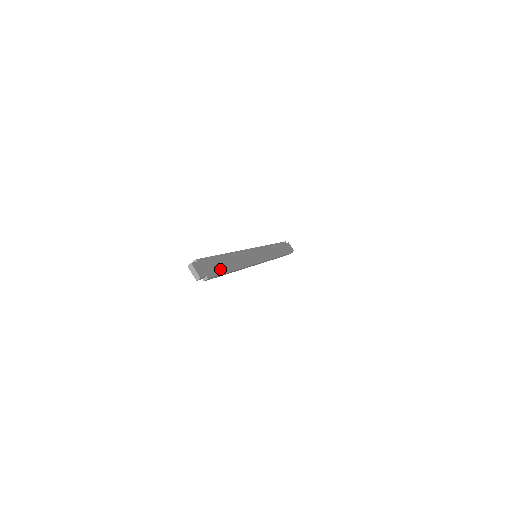
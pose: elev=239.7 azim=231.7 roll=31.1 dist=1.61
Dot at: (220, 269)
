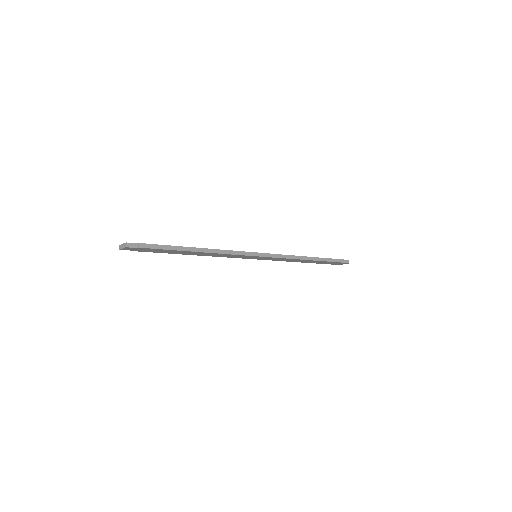
Dot at: (168, 247)
